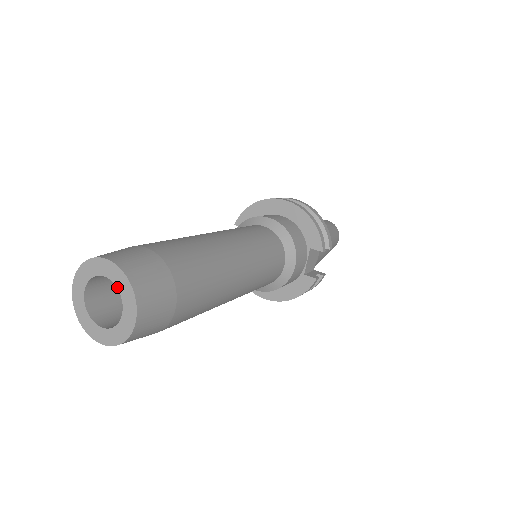
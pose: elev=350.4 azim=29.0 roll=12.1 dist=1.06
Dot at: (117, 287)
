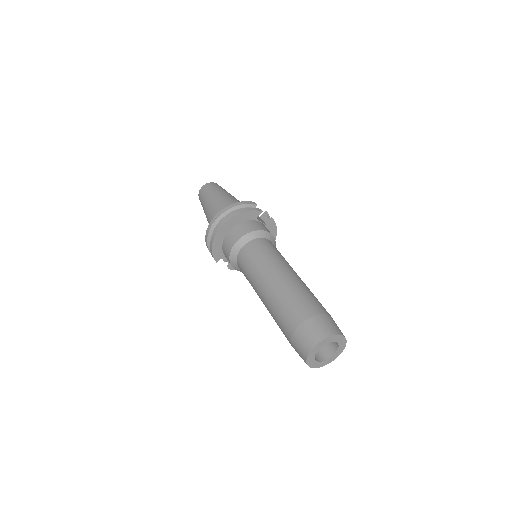
Dot at: occluded
